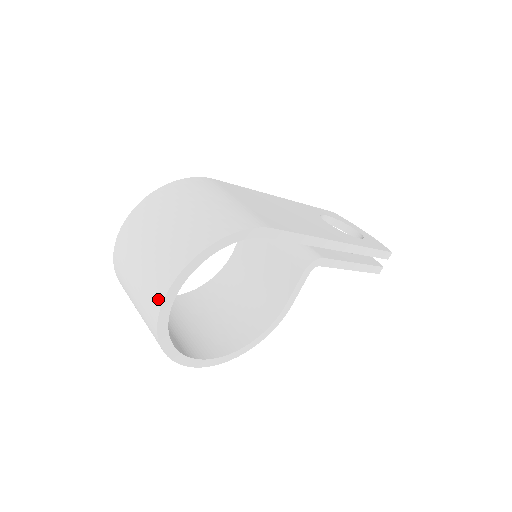
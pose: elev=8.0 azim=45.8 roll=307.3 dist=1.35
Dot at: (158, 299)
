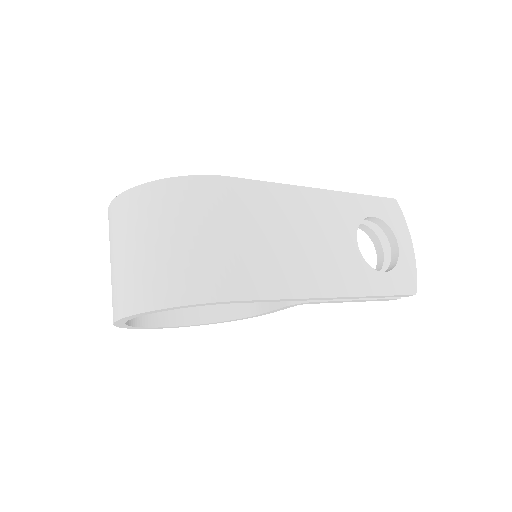
Dot at: (114, 314)
